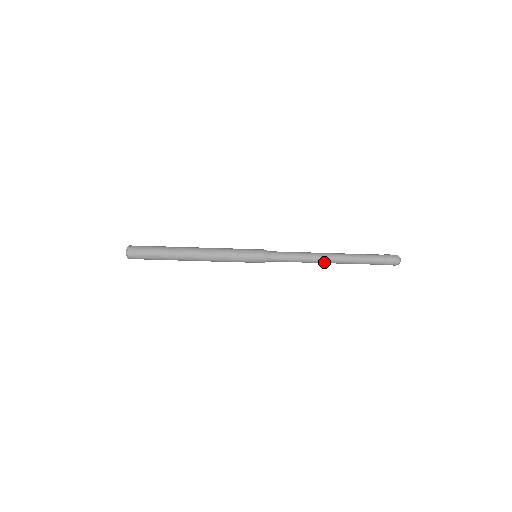
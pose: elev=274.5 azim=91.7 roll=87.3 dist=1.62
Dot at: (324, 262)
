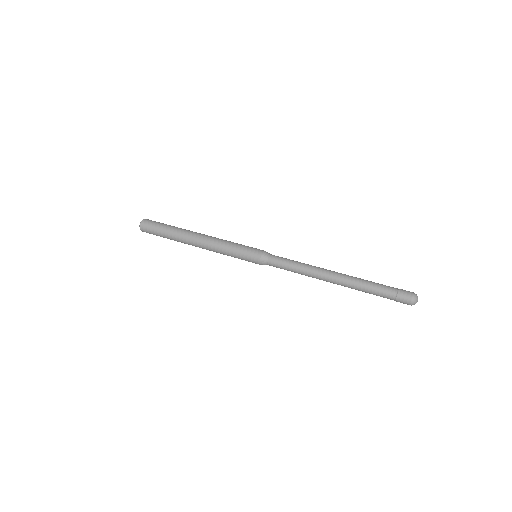
Dot at: (326, 273)
